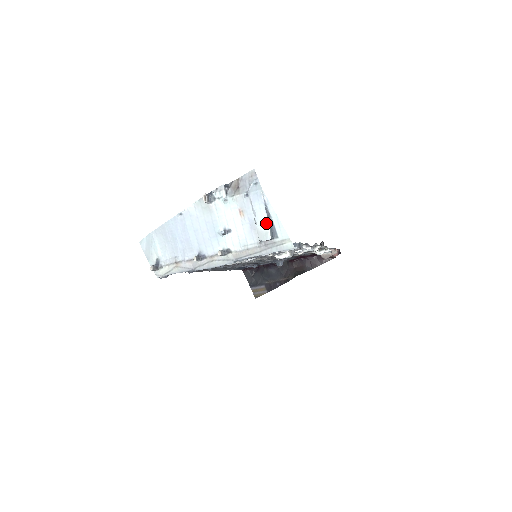
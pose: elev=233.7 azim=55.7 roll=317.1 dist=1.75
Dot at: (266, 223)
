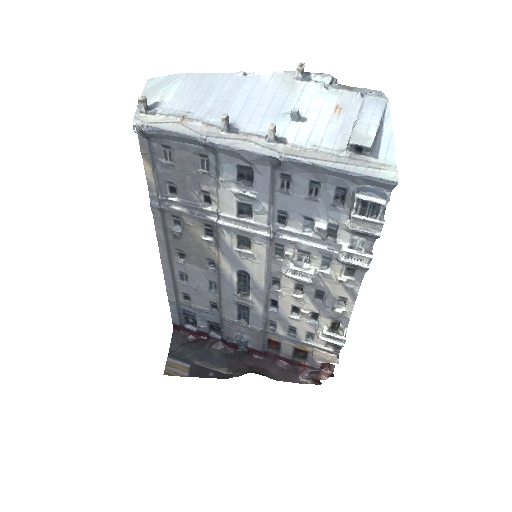
Dot at: (373, 129)
